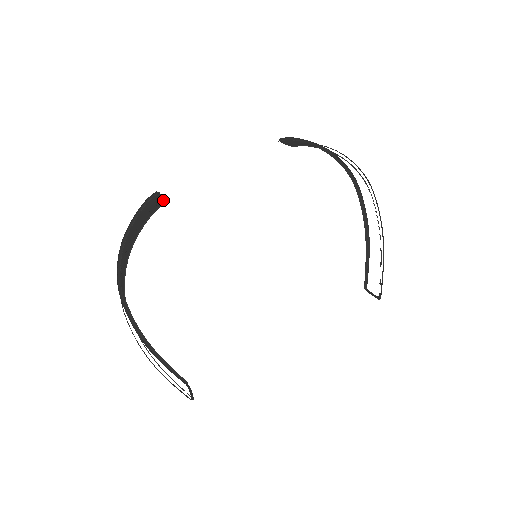
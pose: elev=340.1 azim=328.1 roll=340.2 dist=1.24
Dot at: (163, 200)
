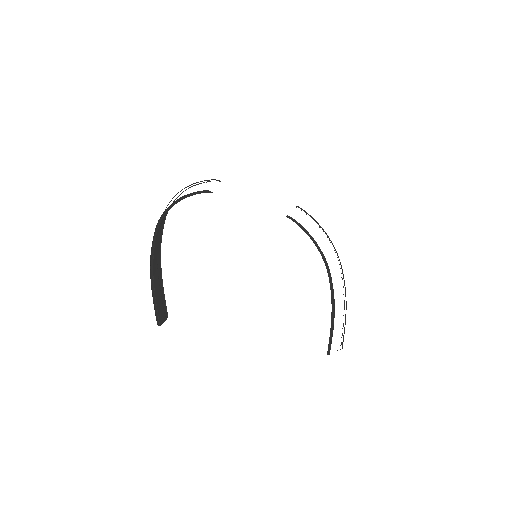
Dot at: occluded
